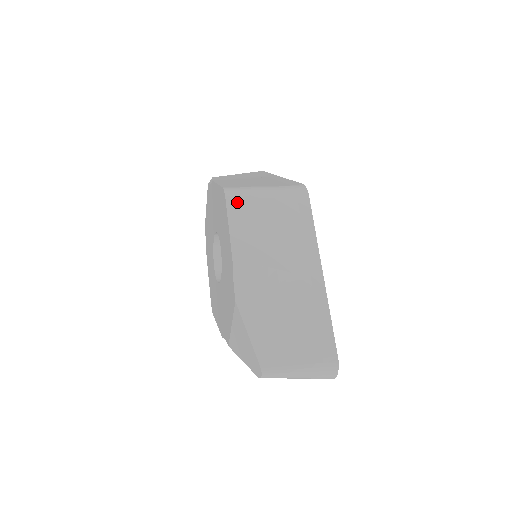
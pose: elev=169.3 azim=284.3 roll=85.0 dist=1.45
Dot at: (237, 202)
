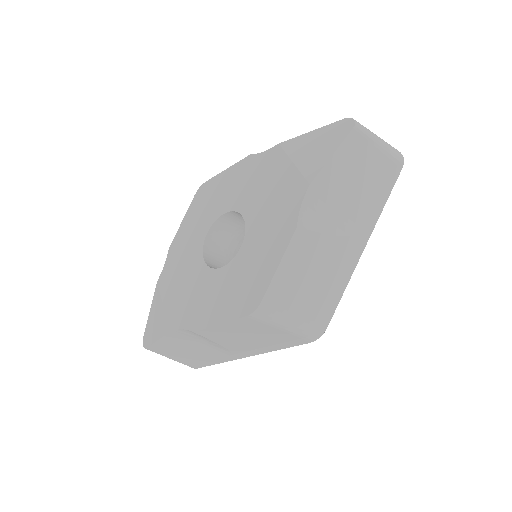
Dot at: occluded
